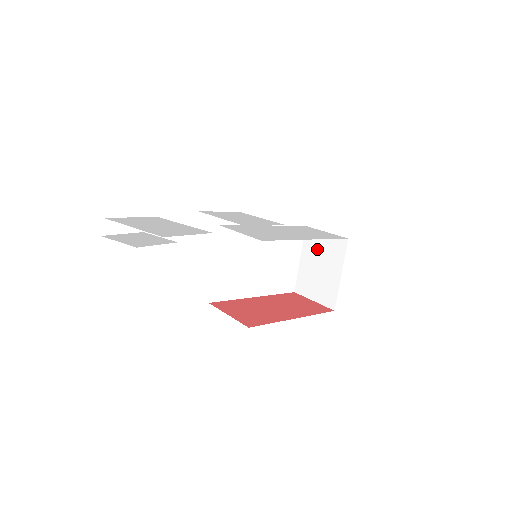
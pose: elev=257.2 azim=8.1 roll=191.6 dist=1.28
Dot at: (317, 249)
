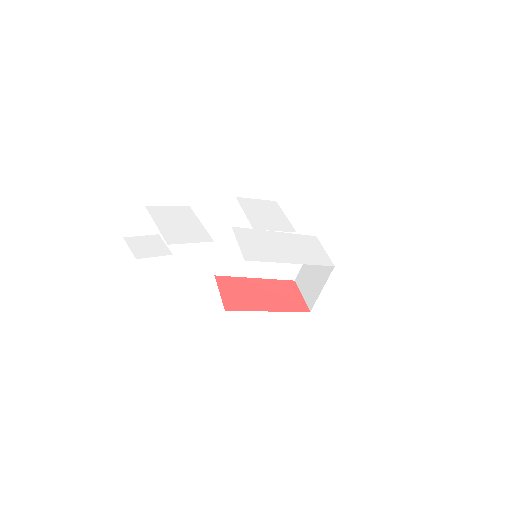
Dot at: occluded
